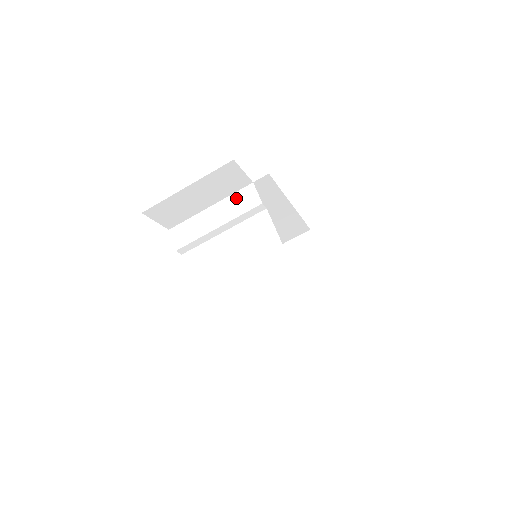
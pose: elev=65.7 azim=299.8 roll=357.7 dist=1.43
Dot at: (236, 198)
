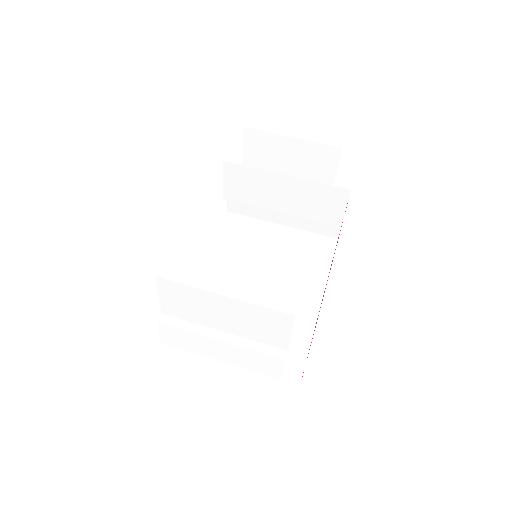
Dot at: (300, 224)
